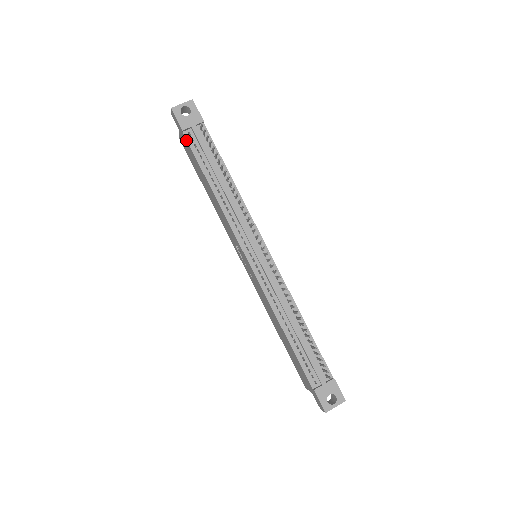
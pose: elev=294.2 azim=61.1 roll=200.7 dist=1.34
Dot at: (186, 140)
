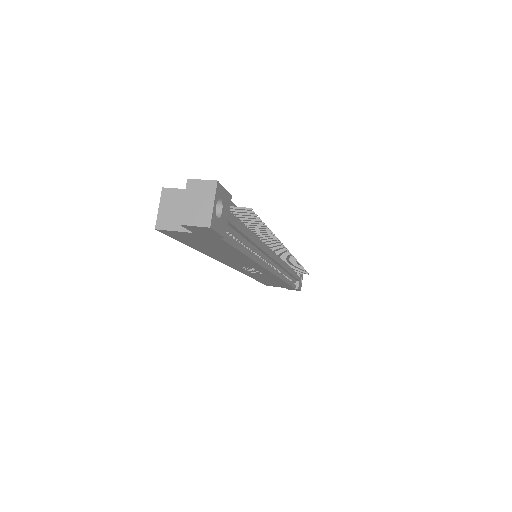
Dot at: (222, 241)
